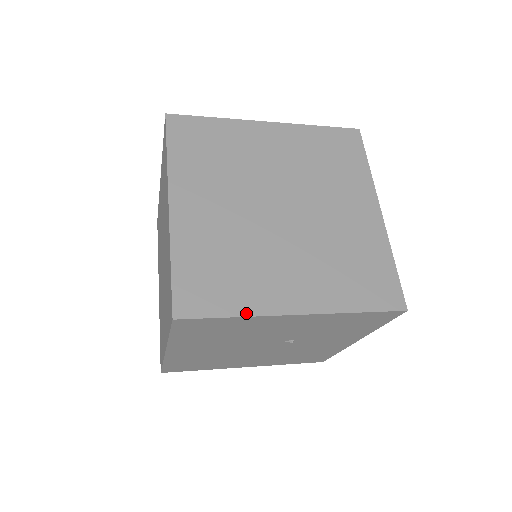
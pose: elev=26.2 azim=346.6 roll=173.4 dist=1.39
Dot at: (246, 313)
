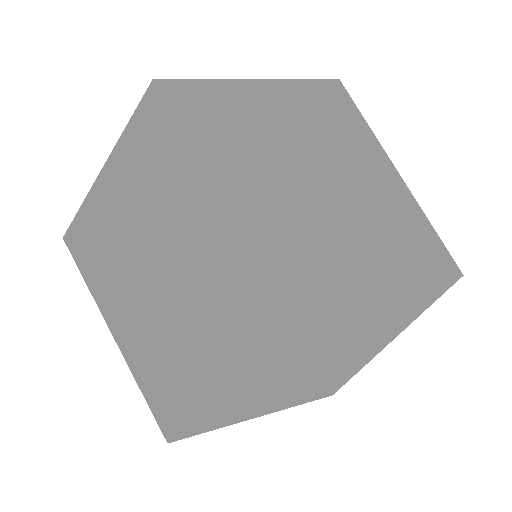
Dot at: (198, 430)
